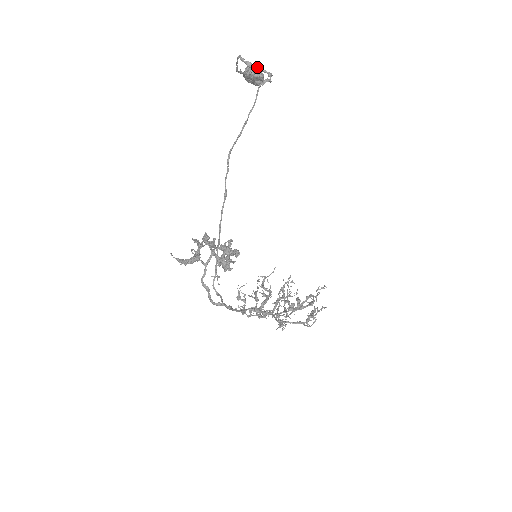
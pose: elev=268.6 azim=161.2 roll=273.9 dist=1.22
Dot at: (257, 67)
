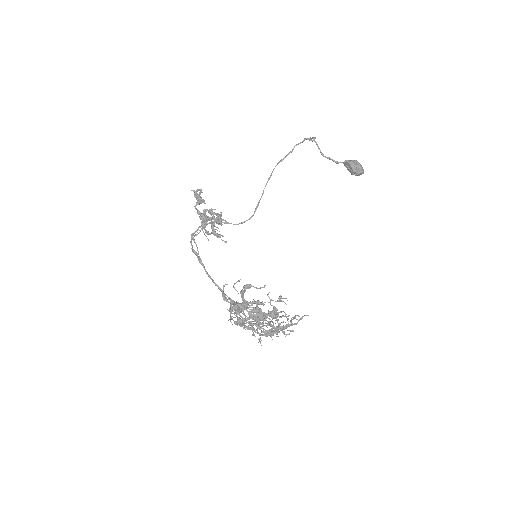
Dot at: (354, 161)
